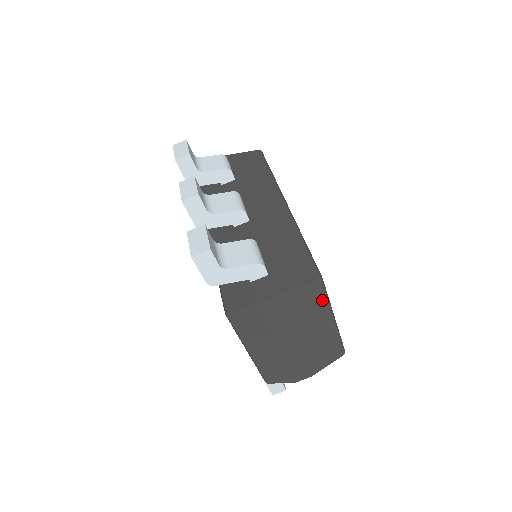
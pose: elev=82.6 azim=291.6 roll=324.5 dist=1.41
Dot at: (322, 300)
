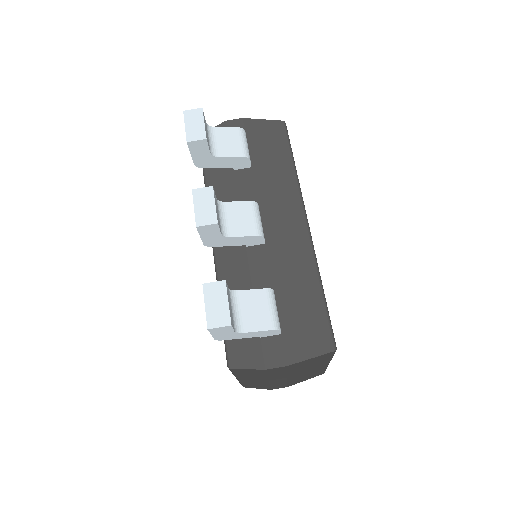
Dot at: (327, 359)
